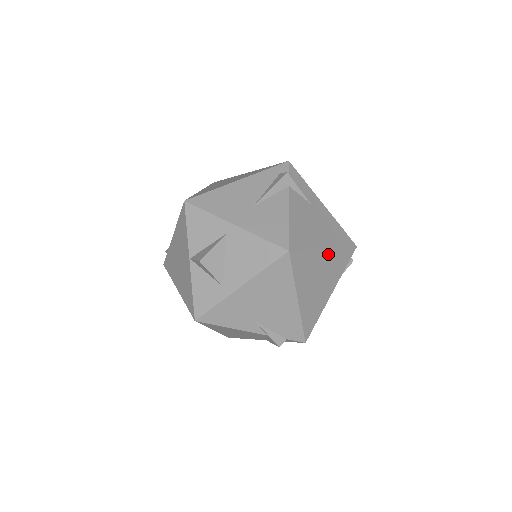
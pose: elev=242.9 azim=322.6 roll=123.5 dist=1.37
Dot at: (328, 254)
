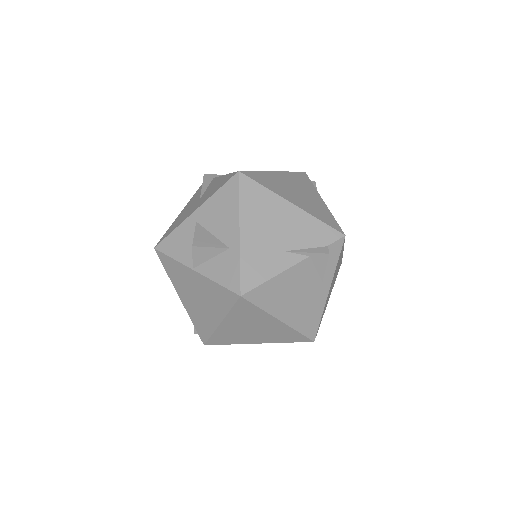
Dot at: (282, 175)
